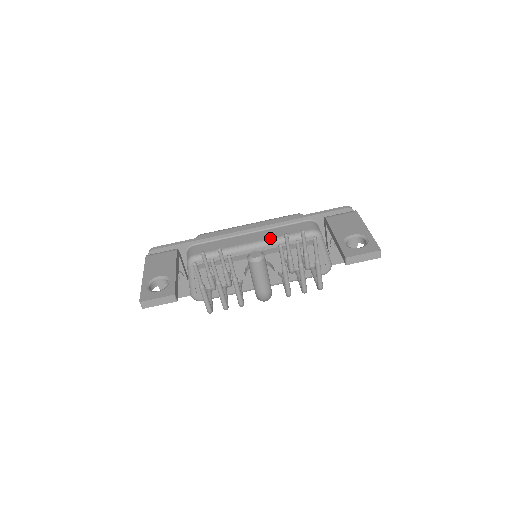
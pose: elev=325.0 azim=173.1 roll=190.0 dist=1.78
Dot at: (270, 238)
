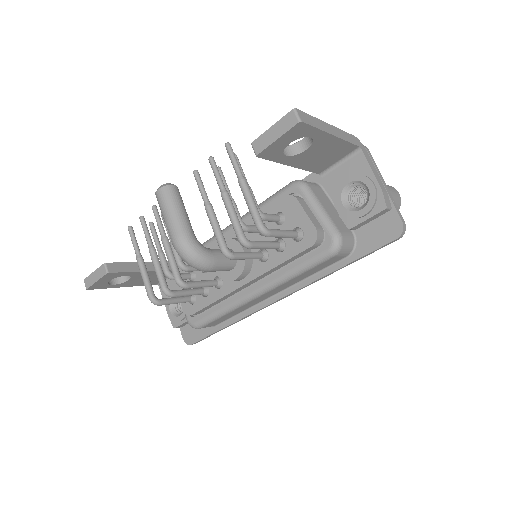
Dot at: occluded
